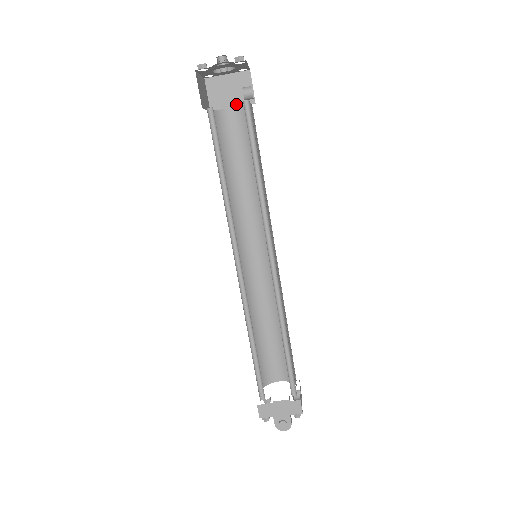
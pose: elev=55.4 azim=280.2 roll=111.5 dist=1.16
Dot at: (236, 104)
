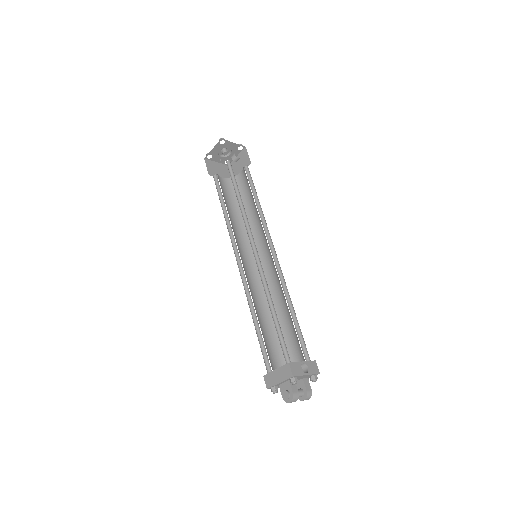
Dot at: occluded
